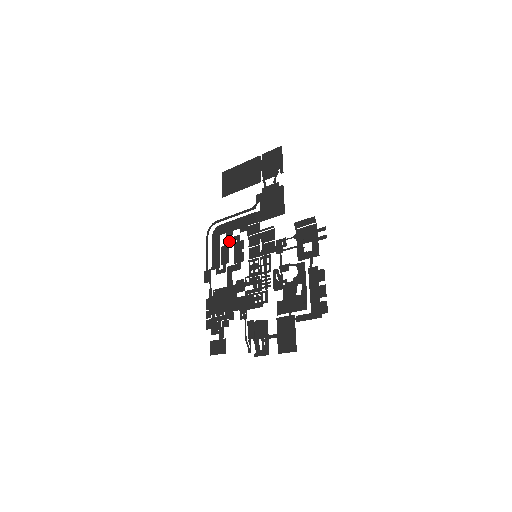
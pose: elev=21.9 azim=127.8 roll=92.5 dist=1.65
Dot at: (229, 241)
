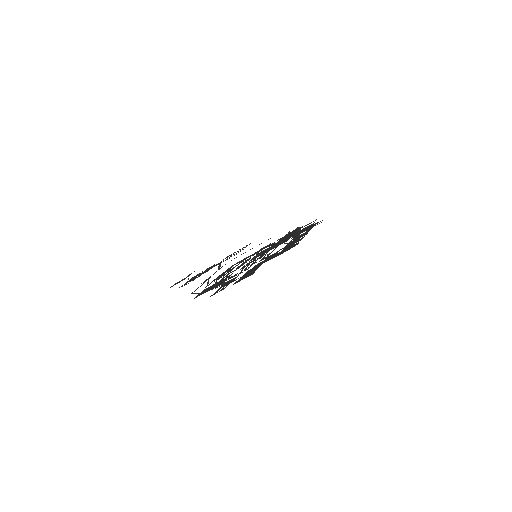
Dot at: occluded
